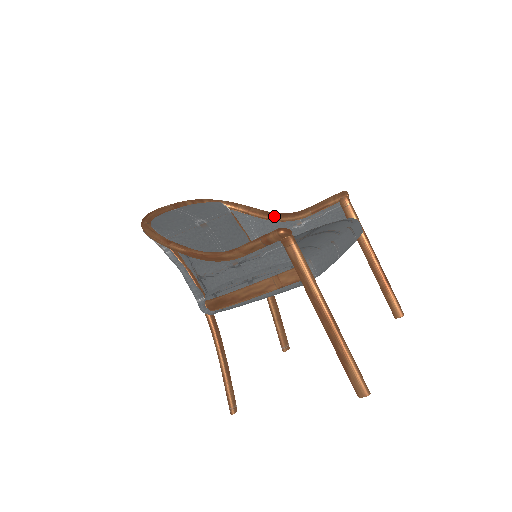
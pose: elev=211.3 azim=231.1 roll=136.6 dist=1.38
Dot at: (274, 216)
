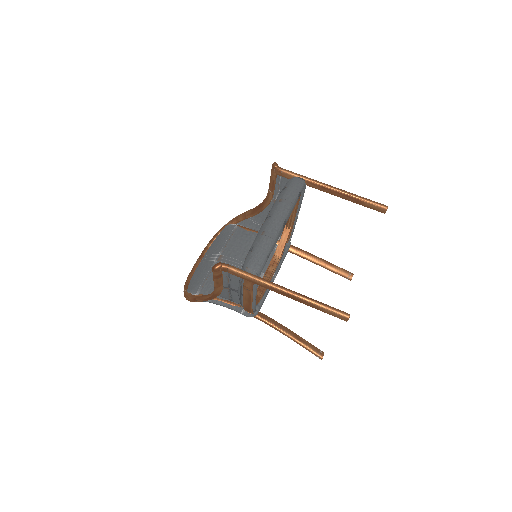
Dot at: (259, 209)
